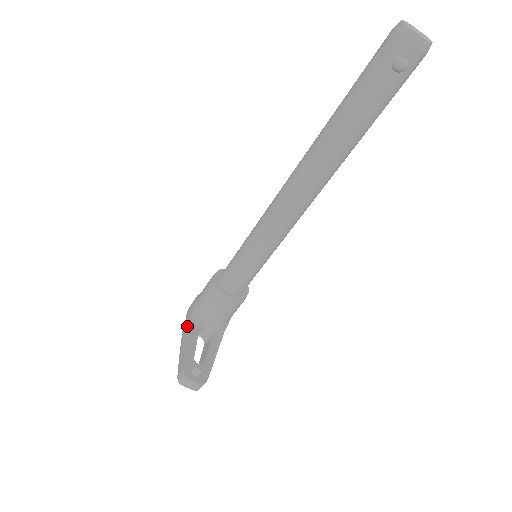
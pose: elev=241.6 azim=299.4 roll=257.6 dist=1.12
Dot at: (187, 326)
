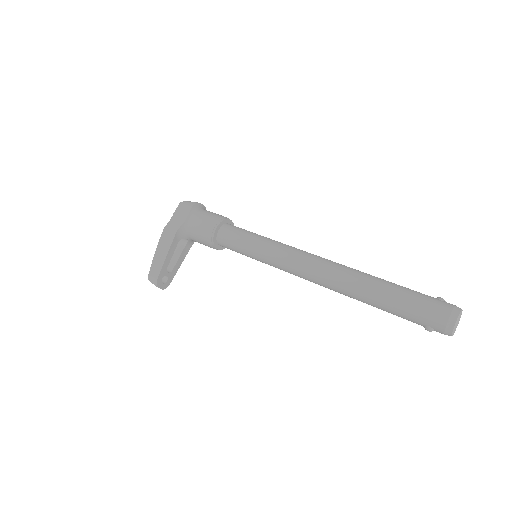
Dot at: (171, 233)
